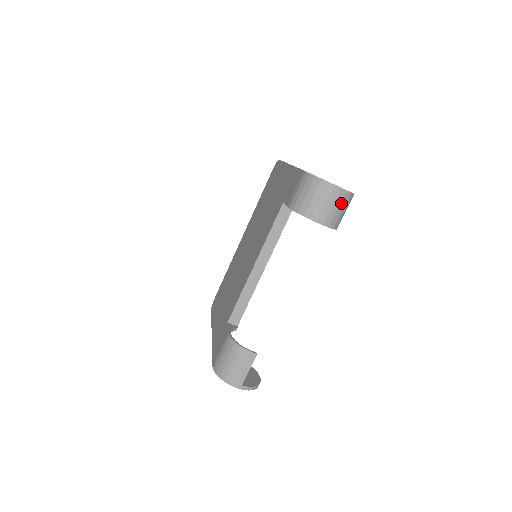
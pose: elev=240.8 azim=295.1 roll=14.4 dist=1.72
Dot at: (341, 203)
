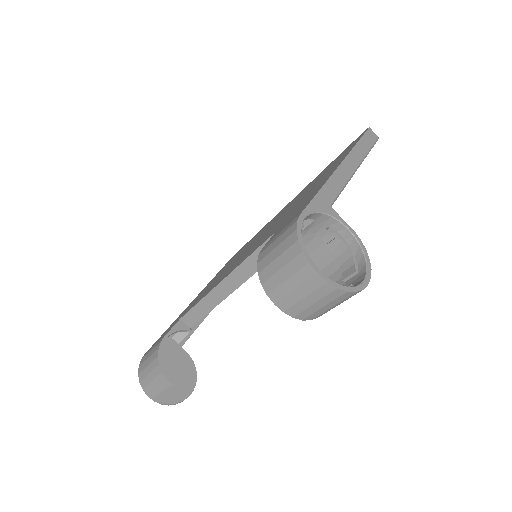
Dot at: (323, 298)
